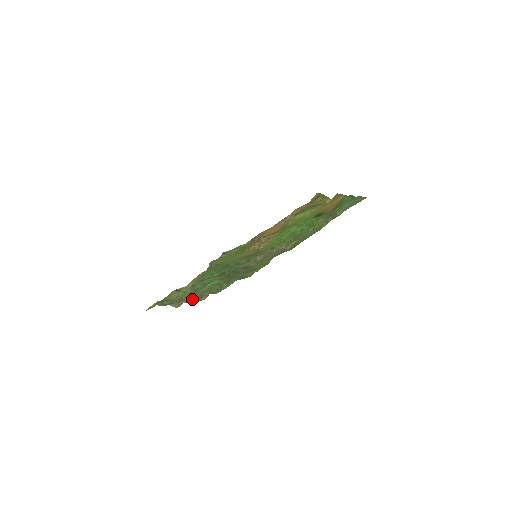
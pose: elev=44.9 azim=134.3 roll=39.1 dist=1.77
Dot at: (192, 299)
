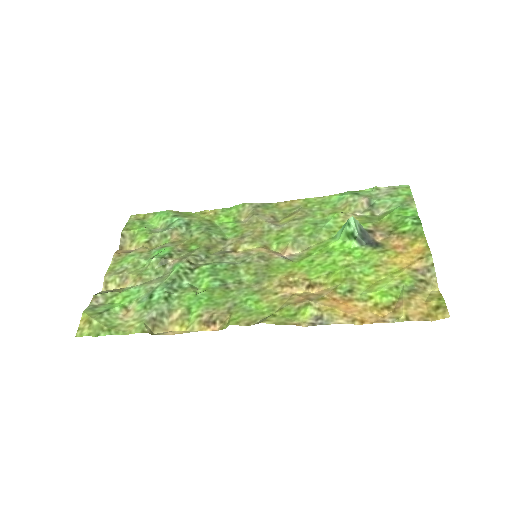
Dot at: (116, 262)
